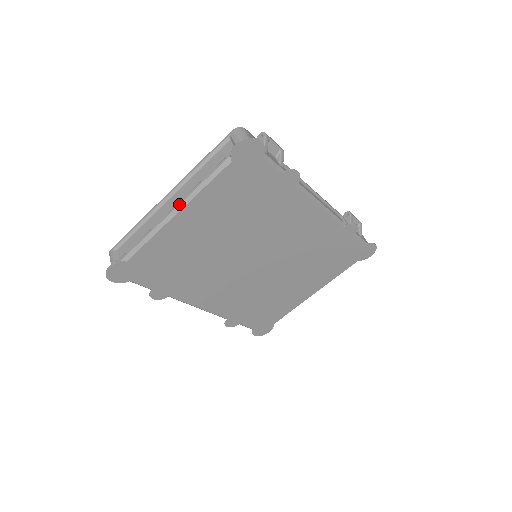
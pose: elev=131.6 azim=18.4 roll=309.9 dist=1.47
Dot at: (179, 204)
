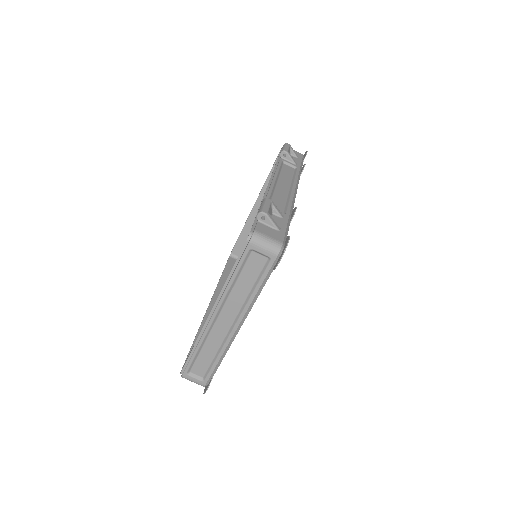
Dot at: (240, 322)
